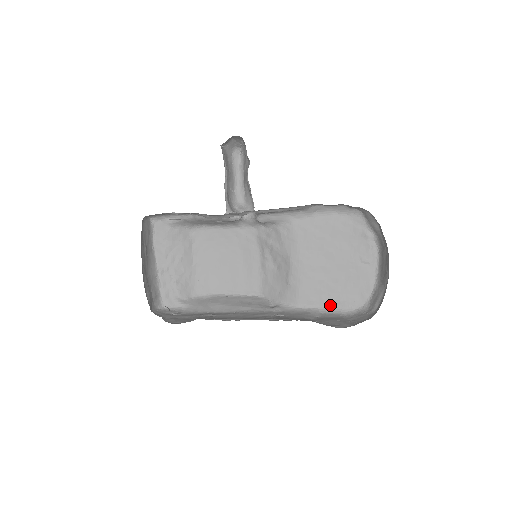
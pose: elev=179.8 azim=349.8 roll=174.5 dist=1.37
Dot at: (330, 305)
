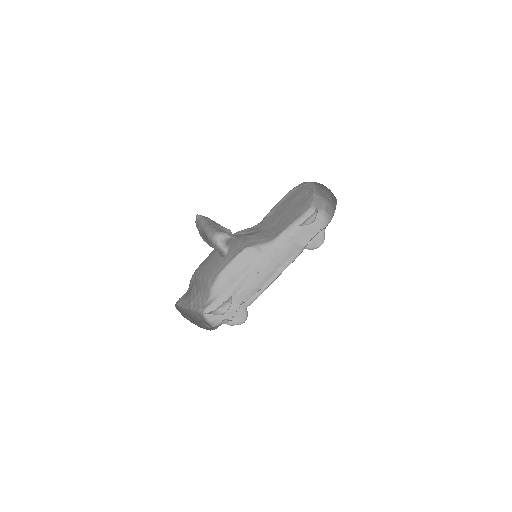
Dot at: (292, 222)
